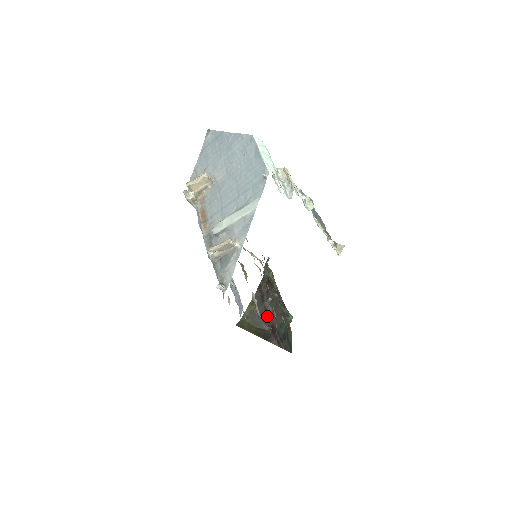
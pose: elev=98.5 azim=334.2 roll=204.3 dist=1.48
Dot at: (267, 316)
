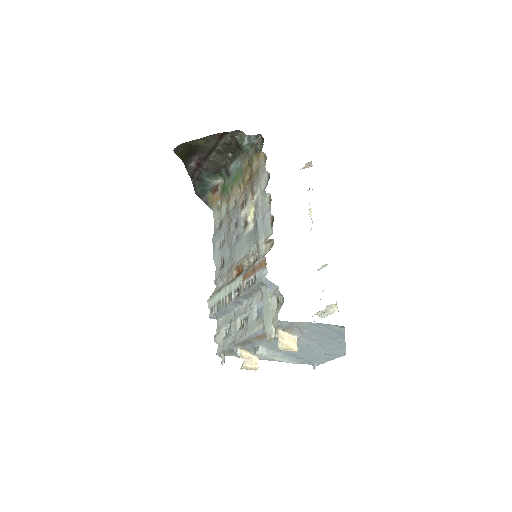
Dot at: (205, 156)
